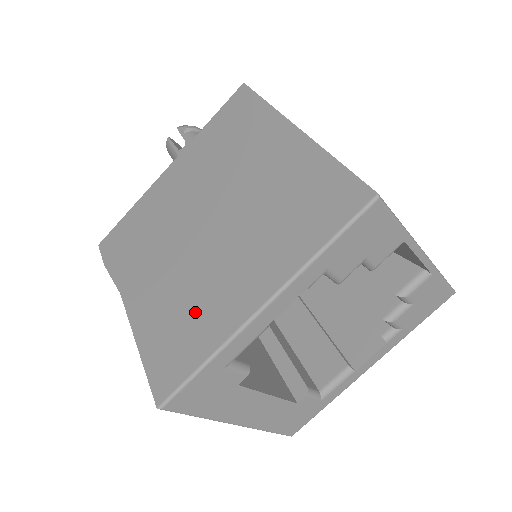
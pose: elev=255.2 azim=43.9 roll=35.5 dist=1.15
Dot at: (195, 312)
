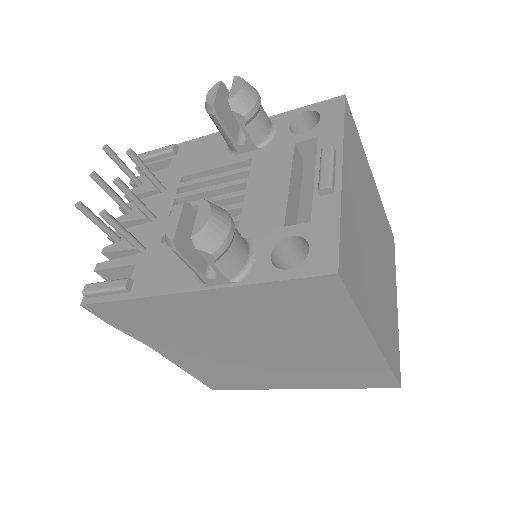
Dot at: (244, 377)
